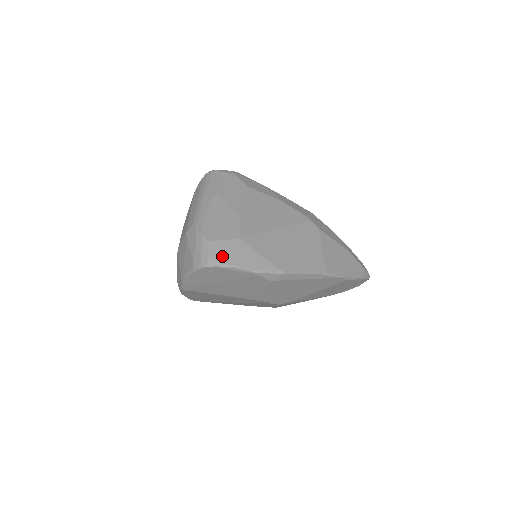
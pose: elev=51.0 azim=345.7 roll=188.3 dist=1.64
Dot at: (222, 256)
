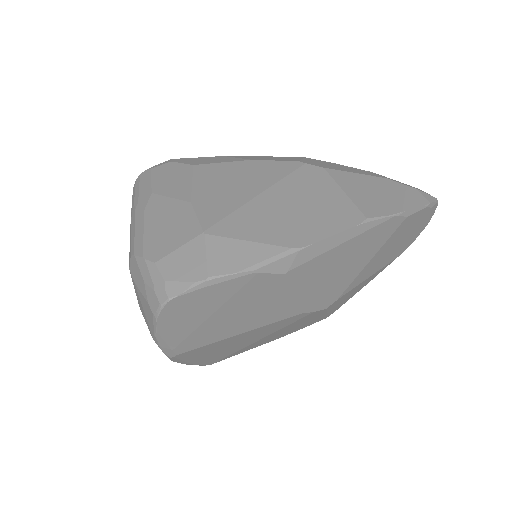
Dot at: (185, 273)
